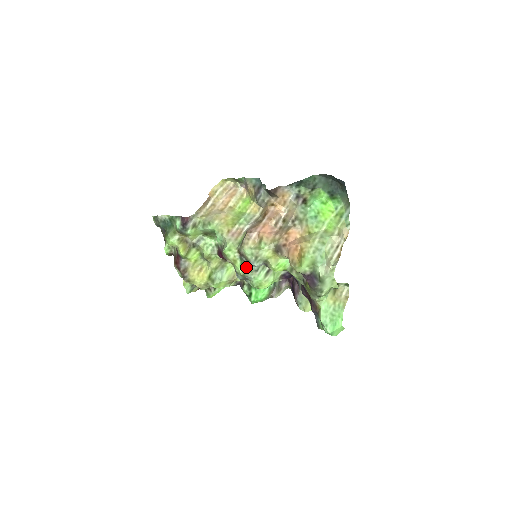
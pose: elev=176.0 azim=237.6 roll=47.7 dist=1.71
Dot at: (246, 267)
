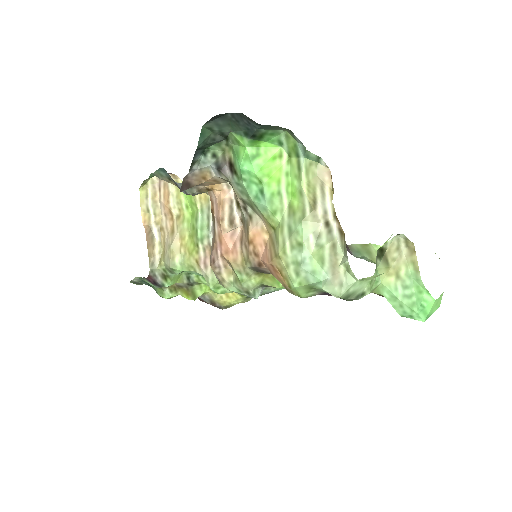
Dot at: occluded
